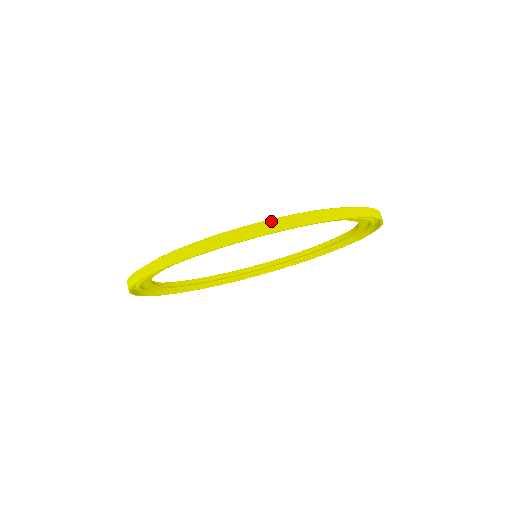
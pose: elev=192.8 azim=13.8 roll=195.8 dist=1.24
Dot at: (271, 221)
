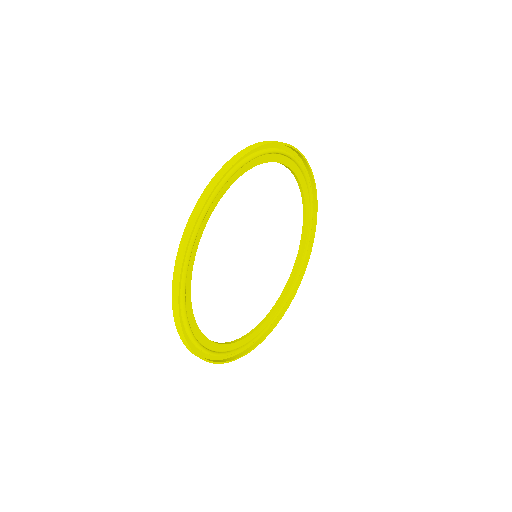
Dot at: occluded
